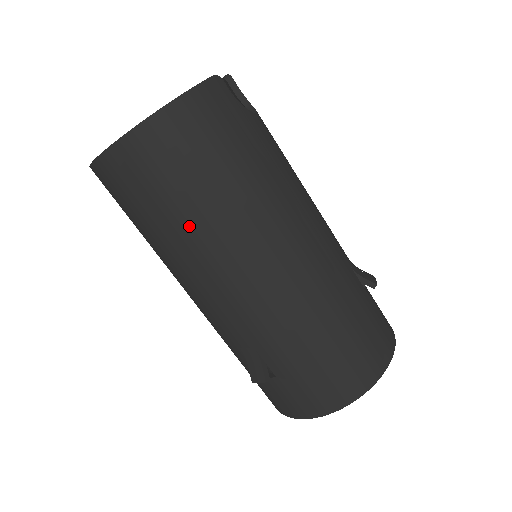
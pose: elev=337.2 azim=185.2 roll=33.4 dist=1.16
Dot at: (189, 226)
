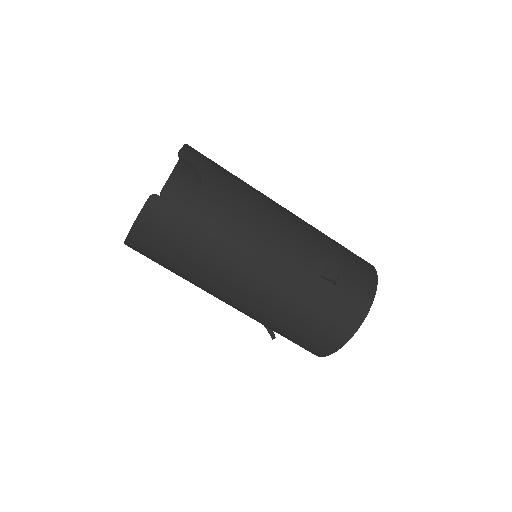
Dot at: (182, 277)
